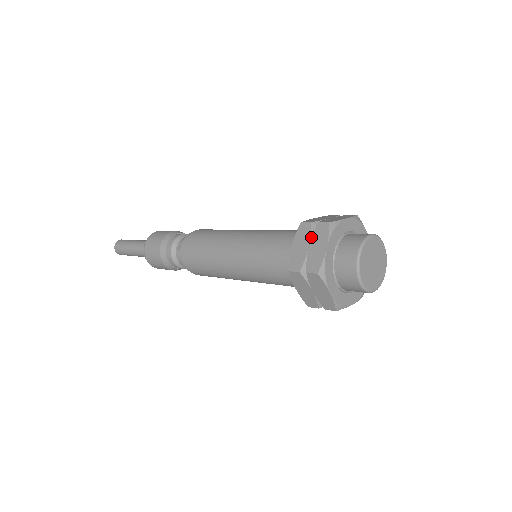
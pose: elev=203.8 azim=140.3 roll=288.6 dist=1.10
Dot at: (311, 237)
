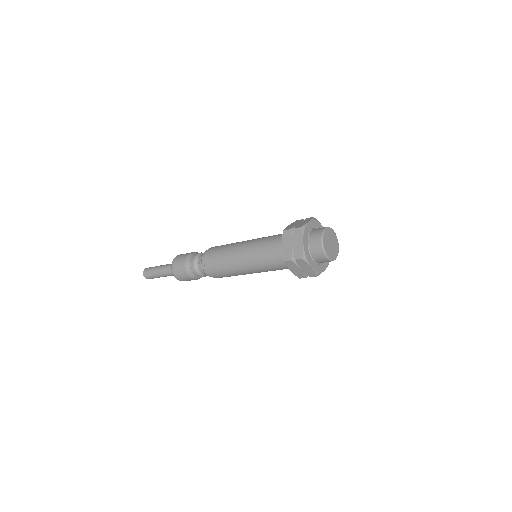
Dot at: (292, 238)
